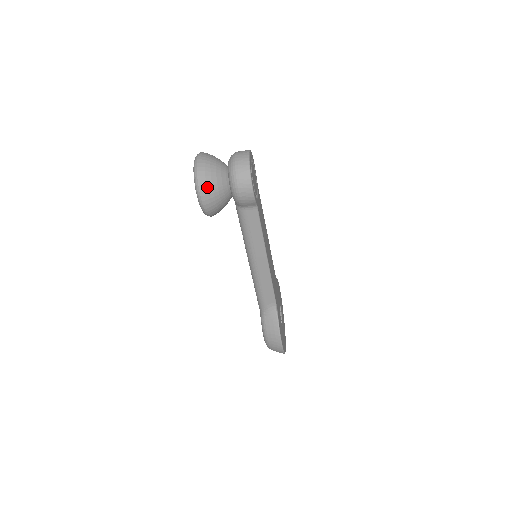
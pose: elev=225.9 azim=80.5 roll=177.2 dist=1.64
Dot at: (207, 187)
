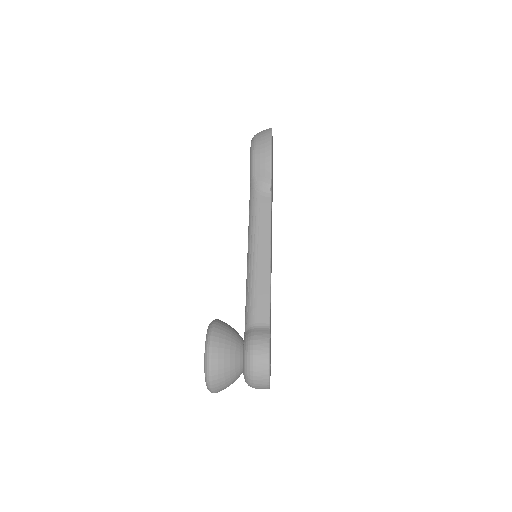
Dot at: occluded
